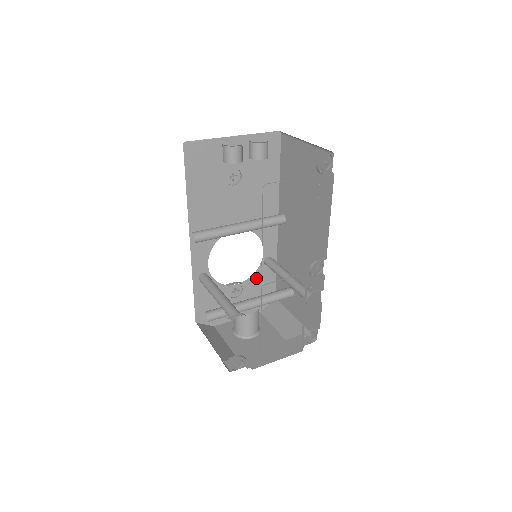
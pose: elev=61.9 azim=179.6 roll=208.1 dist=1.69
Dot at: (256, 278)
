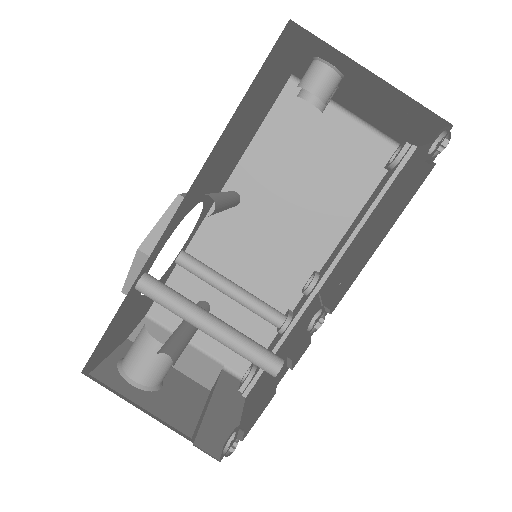
Dot at: occluded
